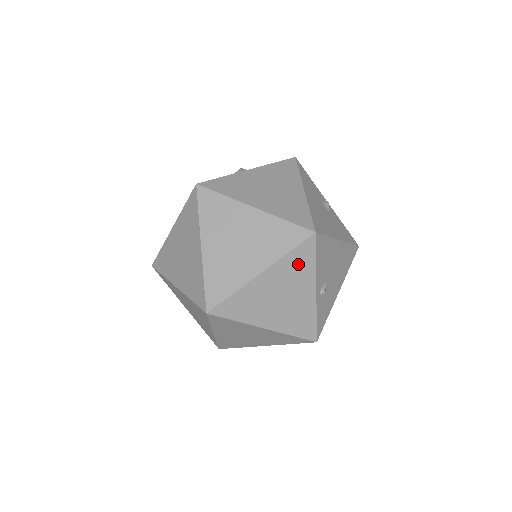
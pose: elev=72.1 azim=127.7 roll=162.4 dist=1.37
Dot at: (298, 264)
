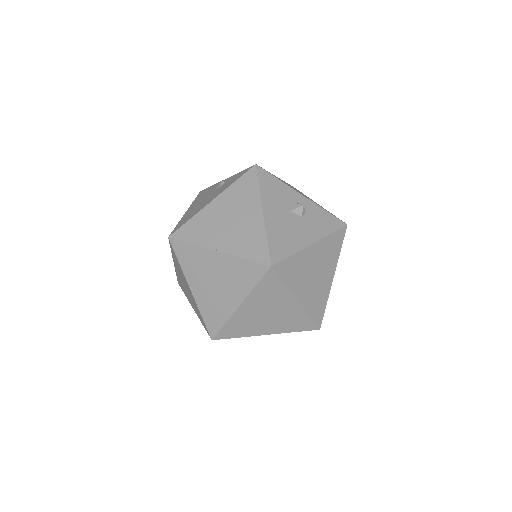
Dot at: occluded
